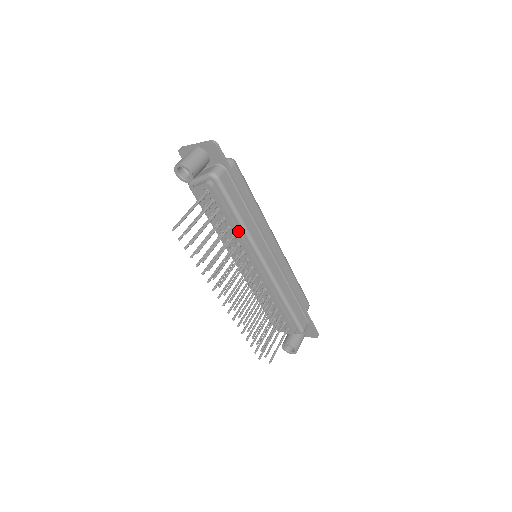
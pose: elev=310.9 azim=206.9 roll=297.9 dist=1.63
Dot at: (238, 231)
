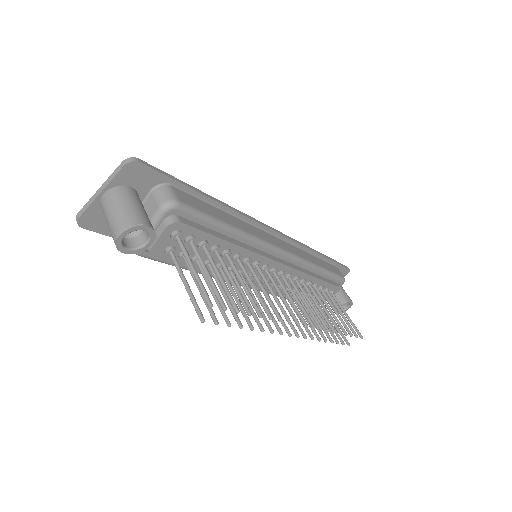
Dot at: (239, 245)
